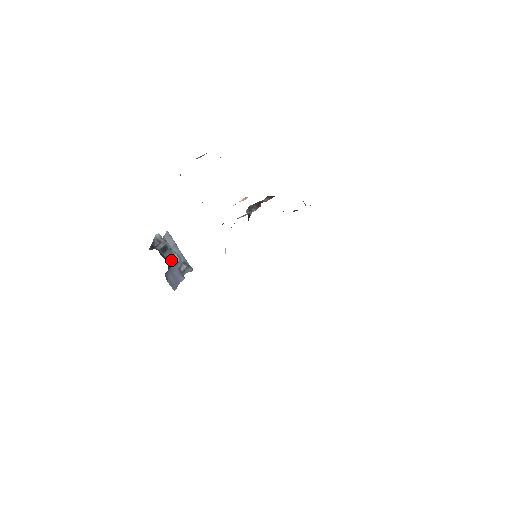
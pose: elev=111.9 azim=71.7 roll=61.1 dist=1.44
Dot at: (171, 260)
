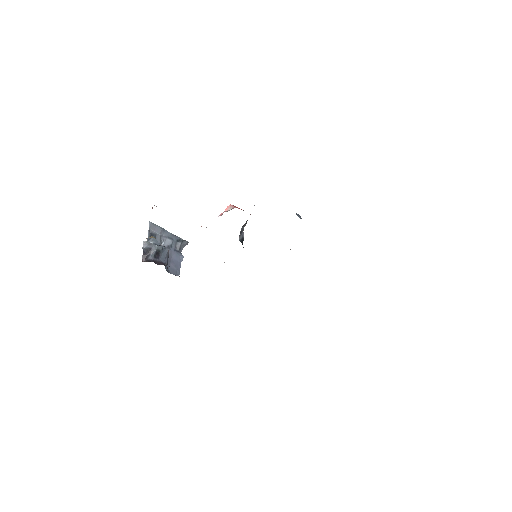
Dot at: (167, 257)
